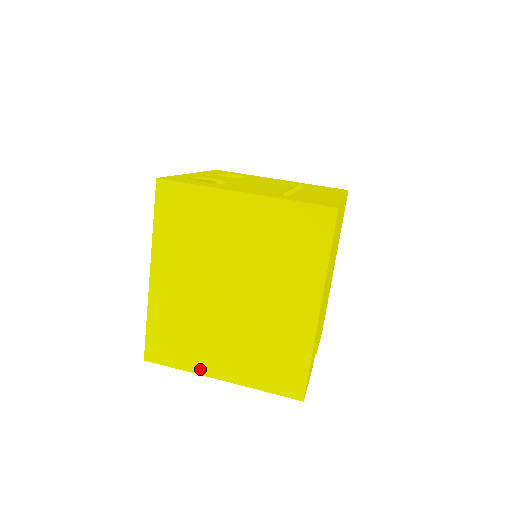
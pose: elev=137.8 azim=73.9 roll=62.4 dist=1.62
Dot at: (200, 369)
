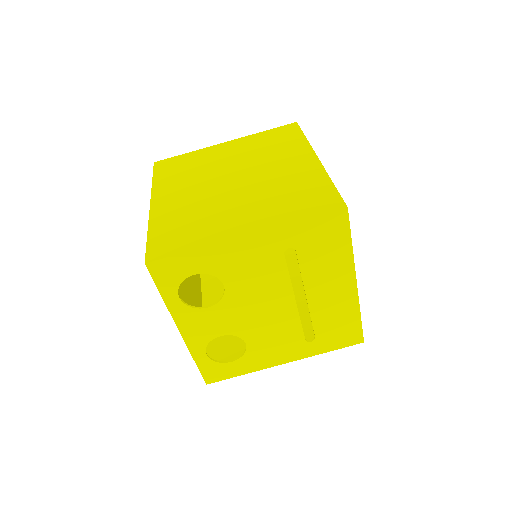
Dot at: occluded
